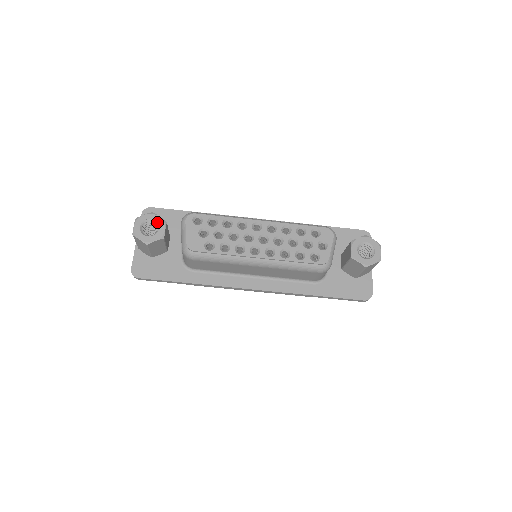
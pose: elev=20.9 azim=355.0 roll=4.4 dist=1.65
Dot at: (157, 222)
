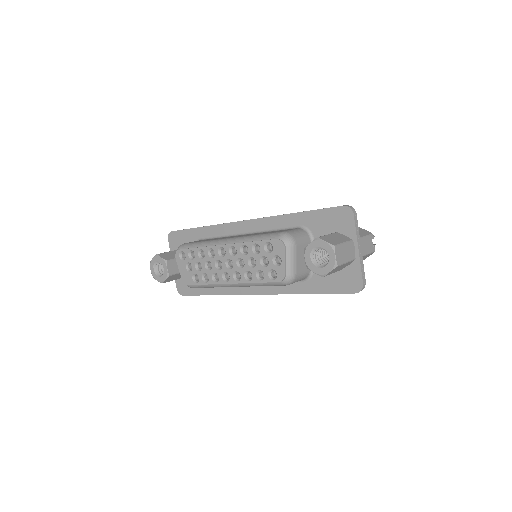
Dot at: (161, 263)
